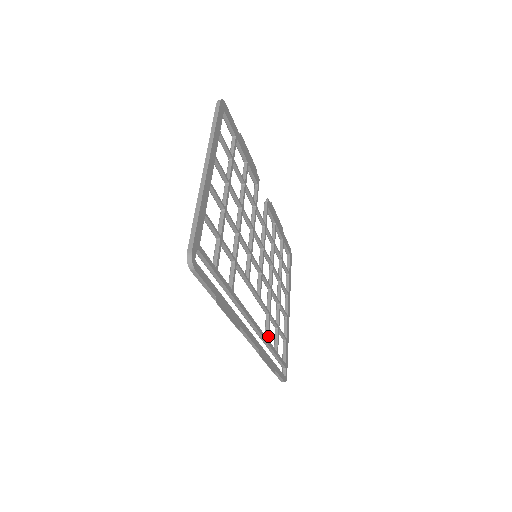
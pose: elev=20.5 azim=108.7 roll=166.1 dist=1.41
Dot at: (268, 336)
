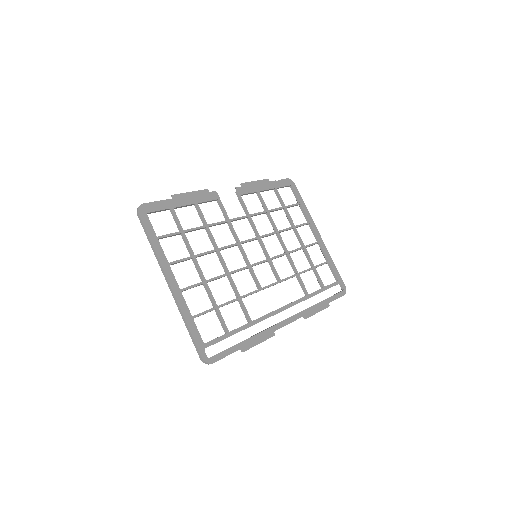
Dot at: (306, 292)
